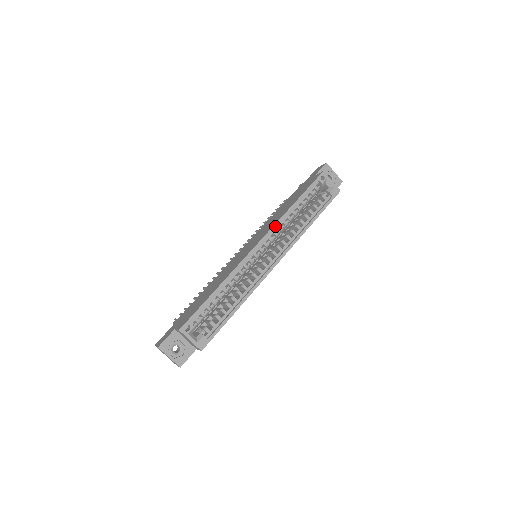
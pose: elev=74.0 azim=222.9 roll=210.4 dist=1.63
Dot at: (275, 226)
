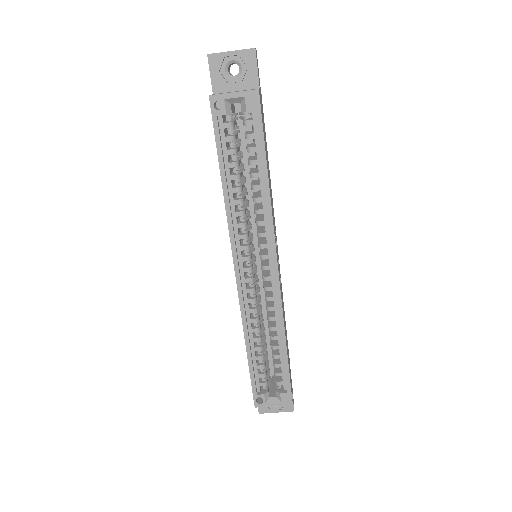
Dot at: (231, 234)
